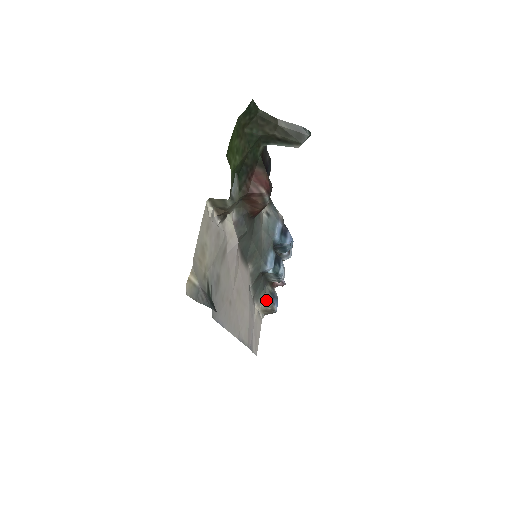
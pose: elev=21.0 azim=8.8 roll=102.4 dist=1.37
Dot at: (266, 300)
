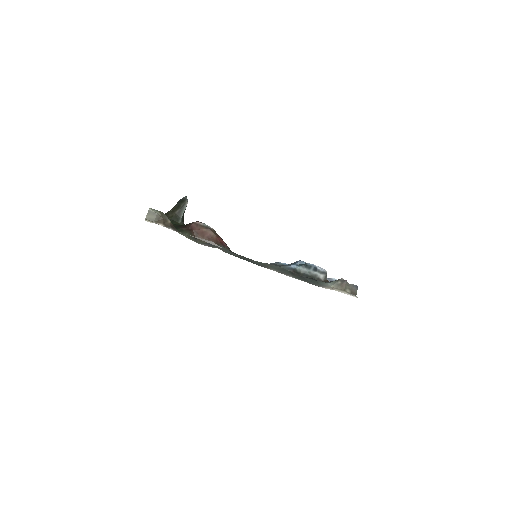
Dot at: (330, 283)
